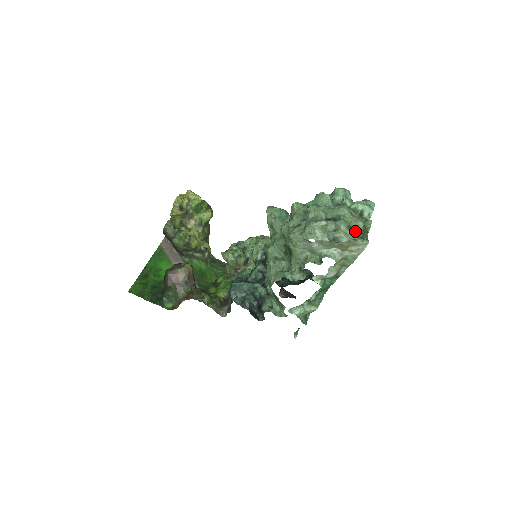
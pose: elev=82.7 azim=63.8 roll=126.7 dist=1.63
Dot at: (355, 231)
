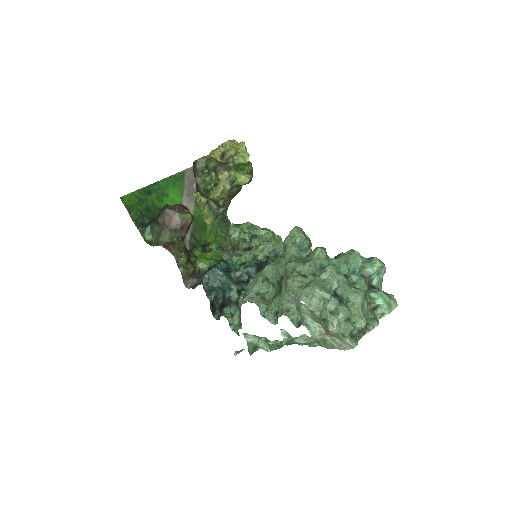
Dot at: (351, 328)
